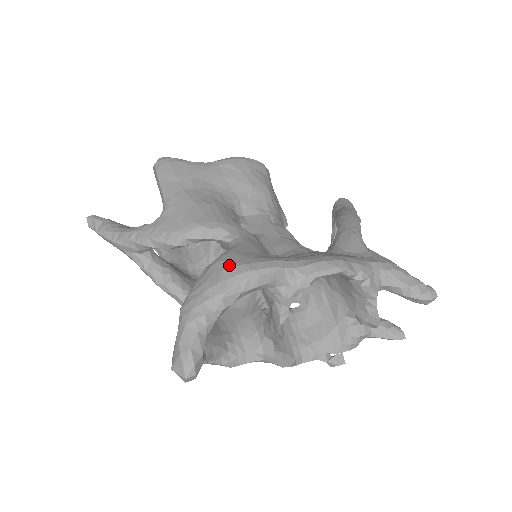
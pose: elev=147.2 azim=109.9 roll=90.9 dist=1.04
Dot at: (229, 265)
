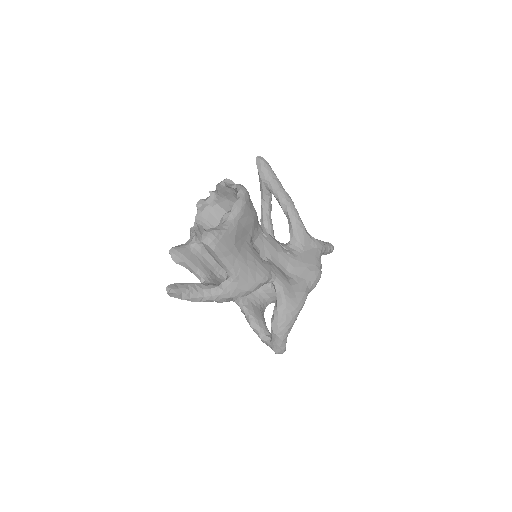
Dot at: (293, 309)
